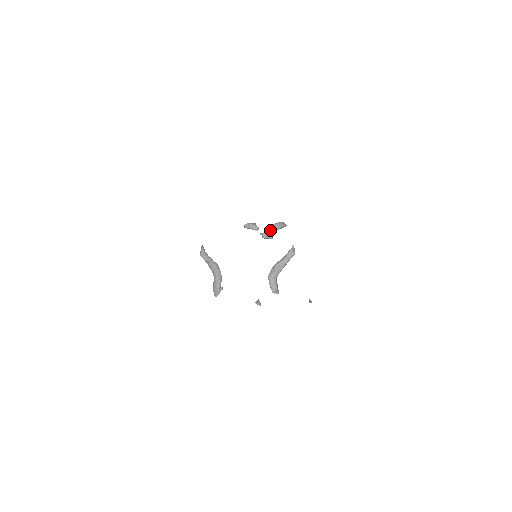
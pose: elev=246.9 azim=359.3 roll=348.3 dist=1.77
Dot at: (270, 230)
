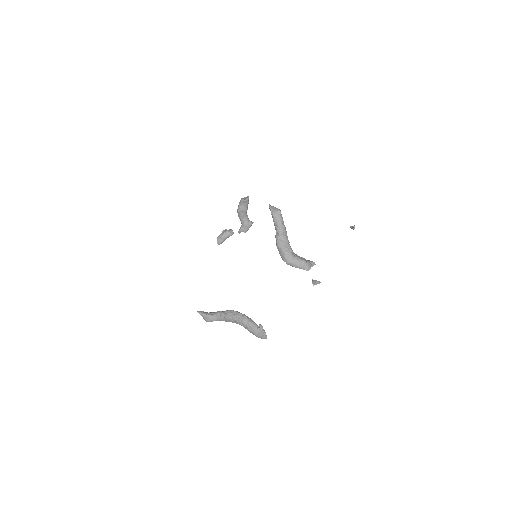
Dot at: (241, 219)
